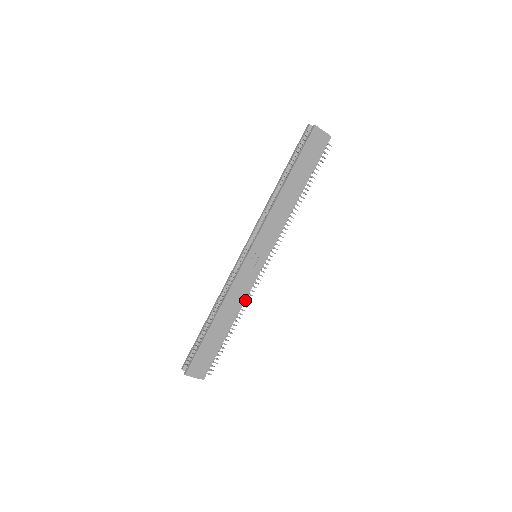
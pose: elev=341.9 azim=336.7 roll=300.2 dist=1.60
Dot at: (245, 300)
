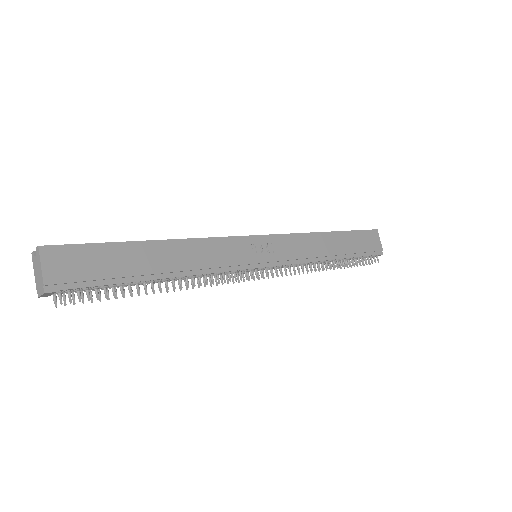
Dot at: (199, 286)
